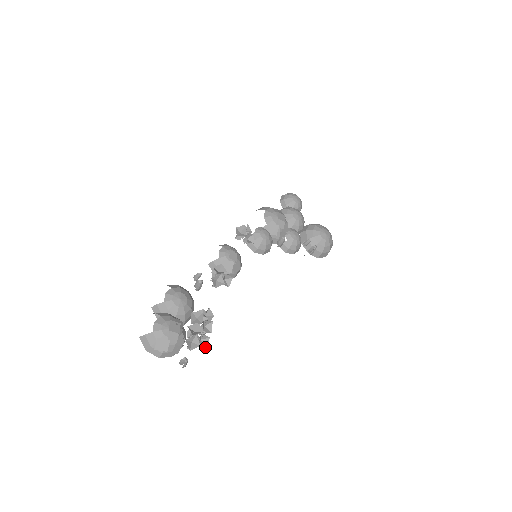
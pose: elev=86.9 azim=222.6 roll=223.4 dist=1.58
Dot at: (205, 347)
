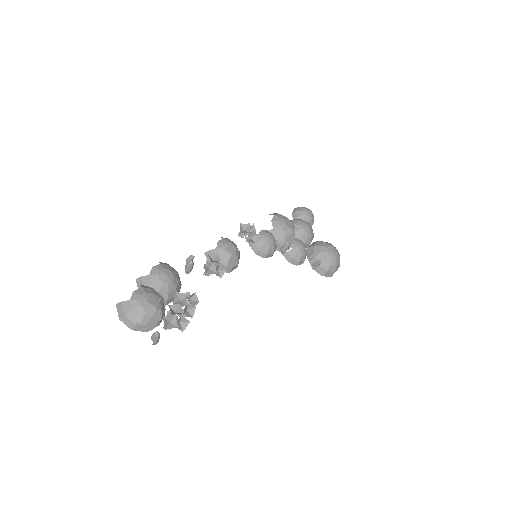
Dot at: occluded
